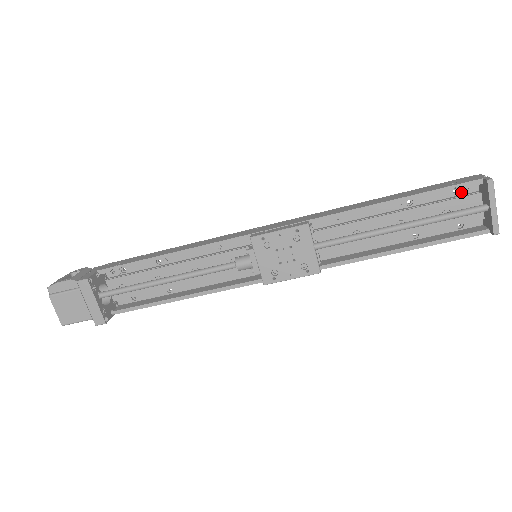
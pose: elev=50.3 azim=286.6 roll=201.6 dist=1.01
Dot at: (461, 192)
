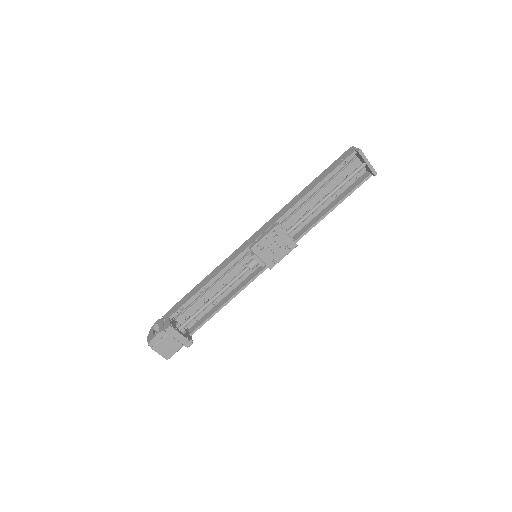
Dot at: (347, 161)
